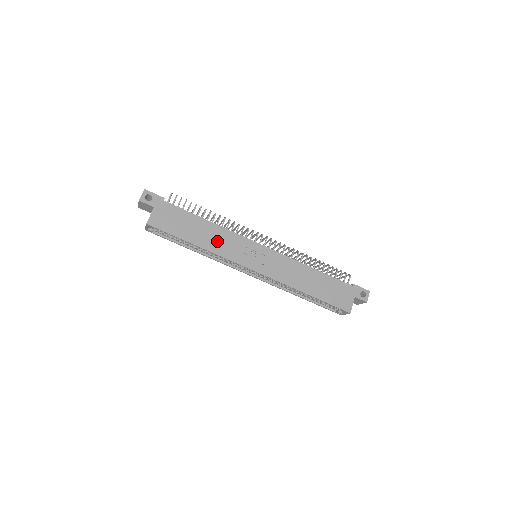
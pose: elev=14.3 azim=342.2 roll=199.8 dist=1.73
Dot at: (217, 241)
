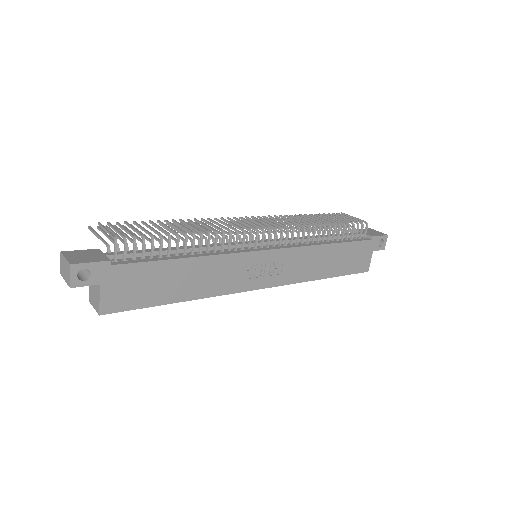
Dot at: (209, 279)
